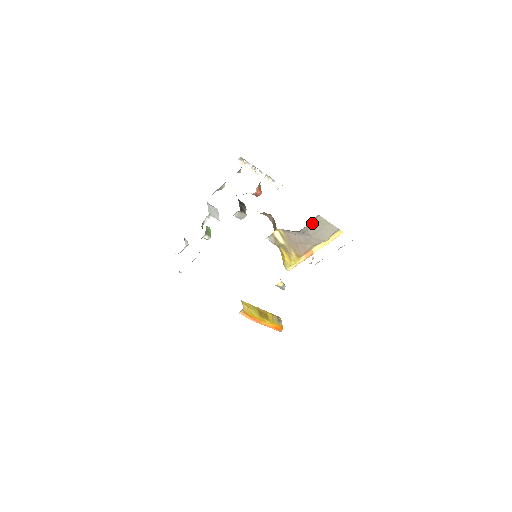
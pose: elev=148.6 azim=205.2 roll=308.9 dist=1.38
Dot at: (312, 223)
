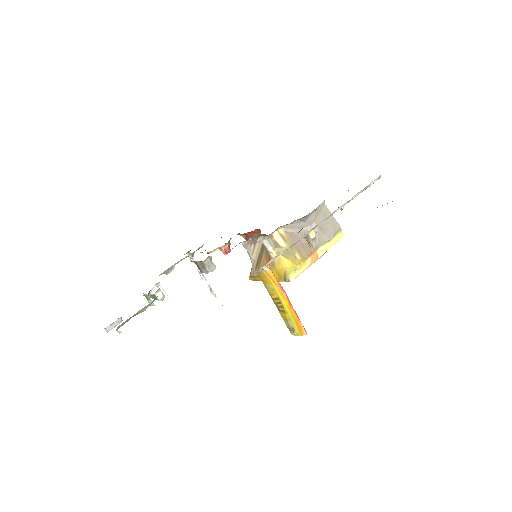
Dot at: (318, 212)
